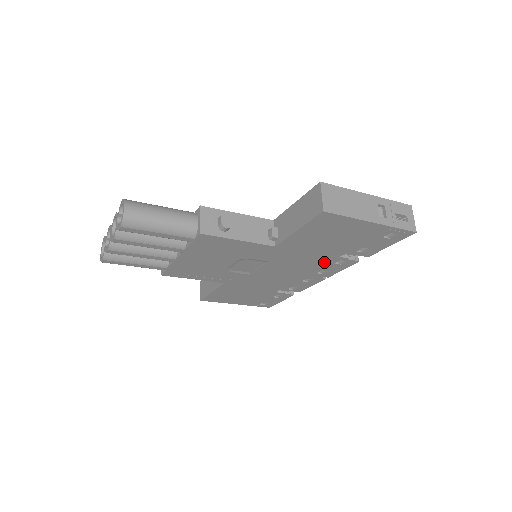
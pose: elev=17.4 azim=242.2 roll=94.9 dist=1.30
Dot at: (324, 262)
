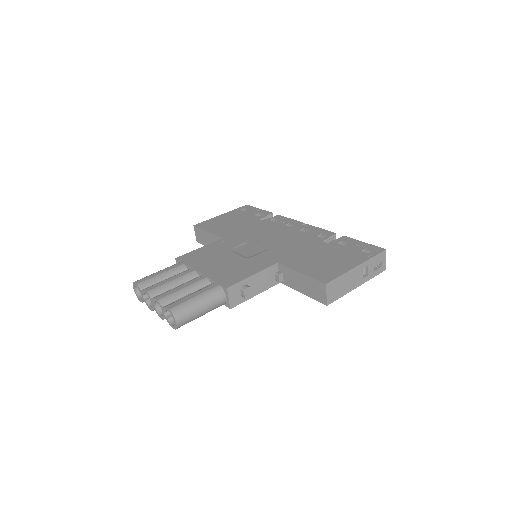
Dot at: occluded
